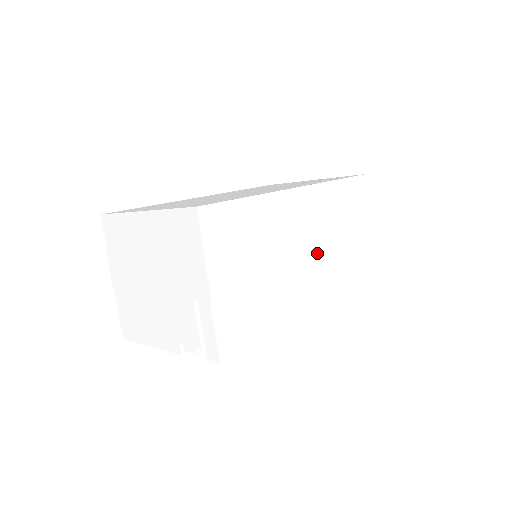
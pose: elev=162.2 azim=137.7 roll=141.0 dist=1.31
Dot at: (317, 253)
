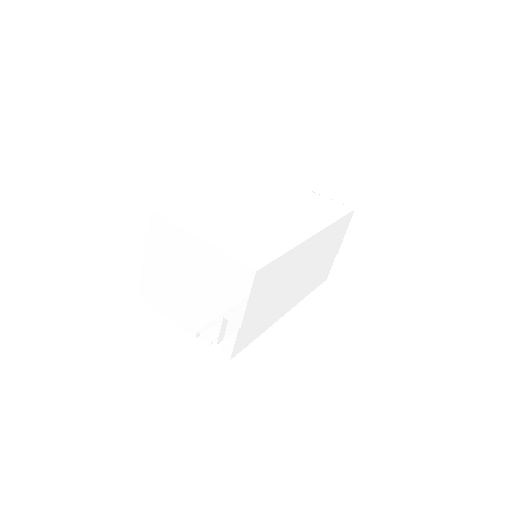
Dot at: (305, 275)
